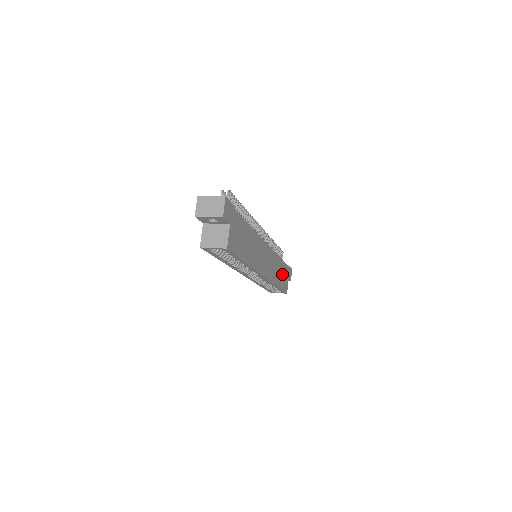
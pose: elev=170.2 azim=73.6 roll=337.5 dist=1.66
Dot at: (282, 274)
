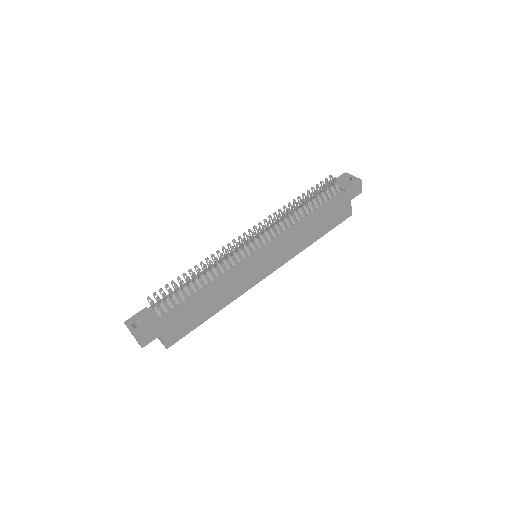
Dot at: (325, 220)
